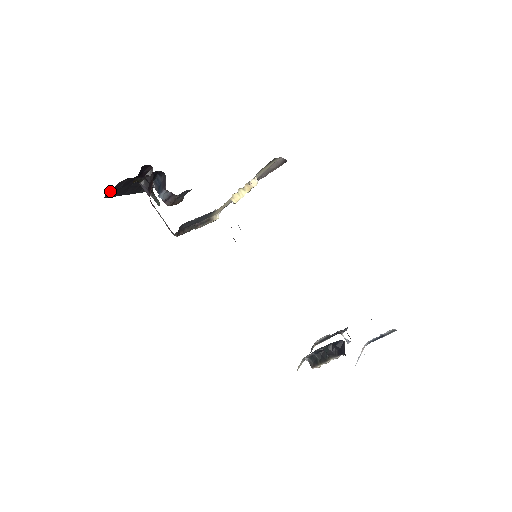
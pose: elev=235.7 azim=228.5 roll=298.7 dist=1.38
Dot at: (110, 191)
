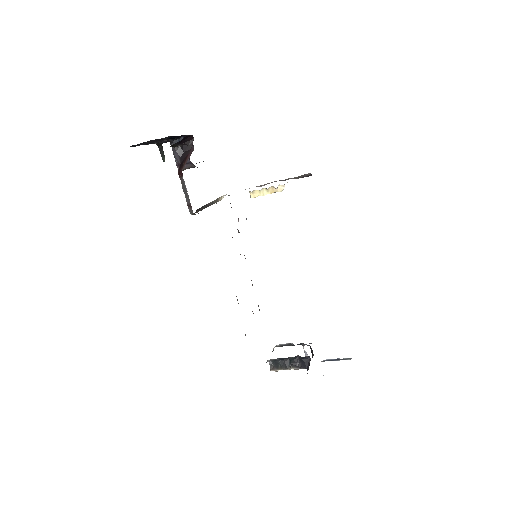
Dot at: occluded
